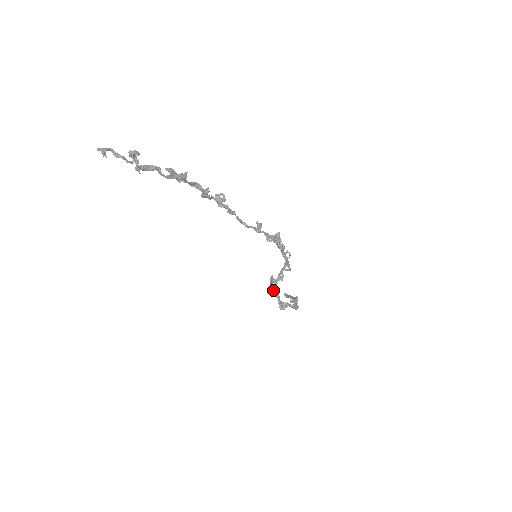
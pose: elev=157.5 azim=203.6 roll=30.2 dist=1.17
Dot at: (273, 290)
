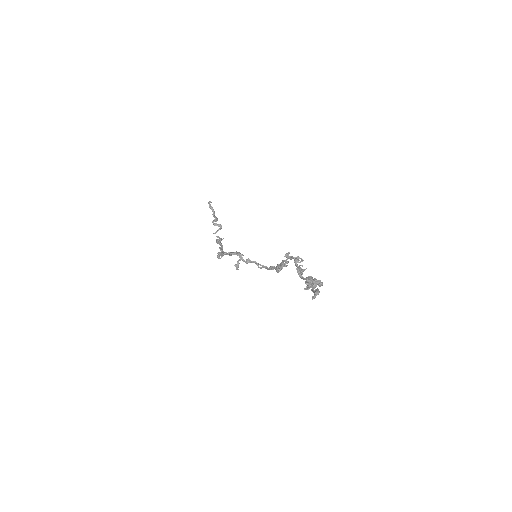
Dot at: occluded
